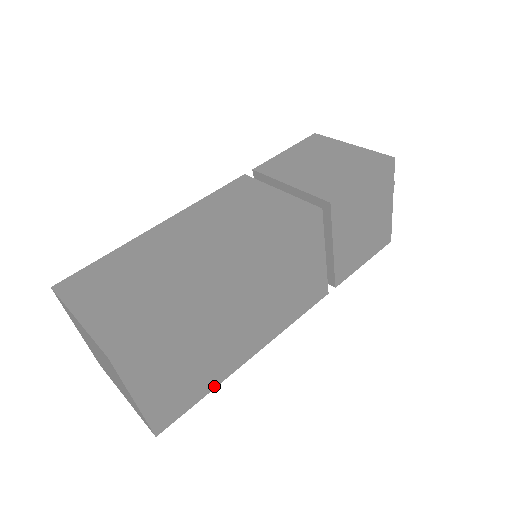
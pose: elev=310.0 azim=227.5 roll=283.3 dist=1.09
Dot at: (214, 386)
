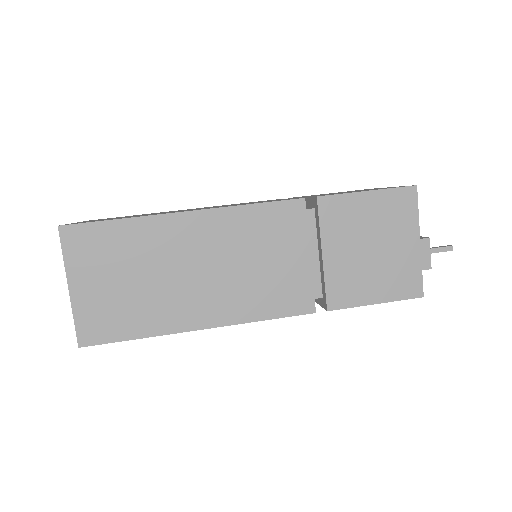
Dot at: (151, 334)
